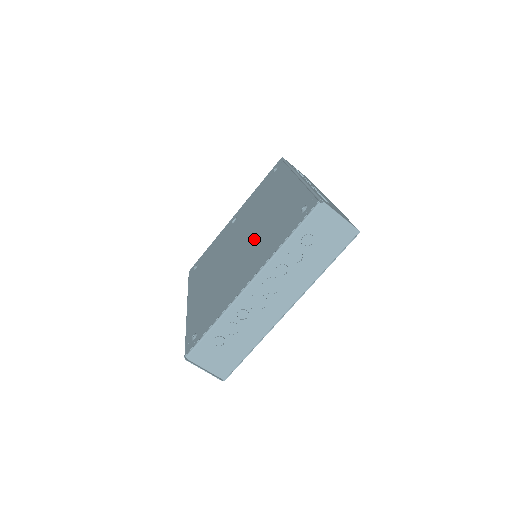
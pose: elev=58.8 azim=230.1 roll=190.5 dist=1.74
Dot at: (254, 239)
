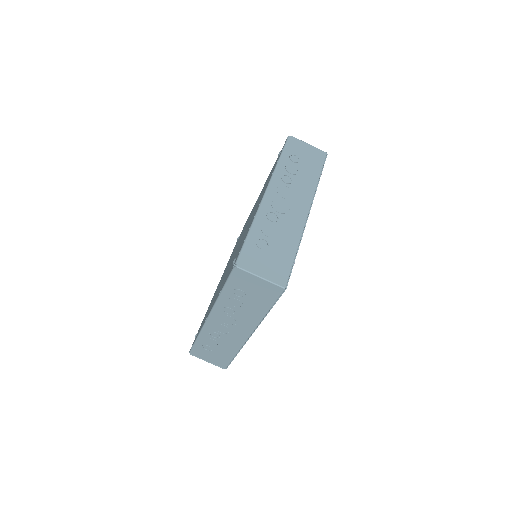
Dot at: occluded
